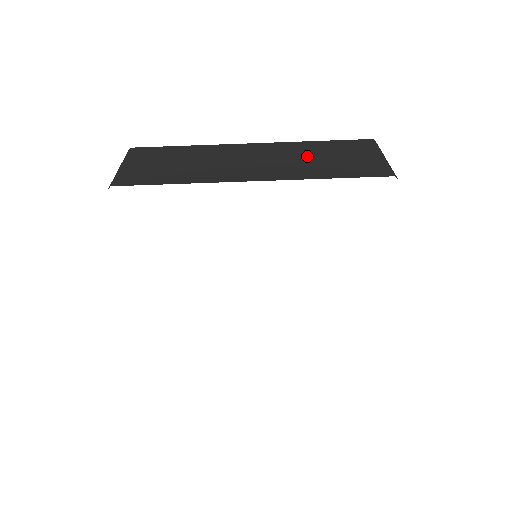
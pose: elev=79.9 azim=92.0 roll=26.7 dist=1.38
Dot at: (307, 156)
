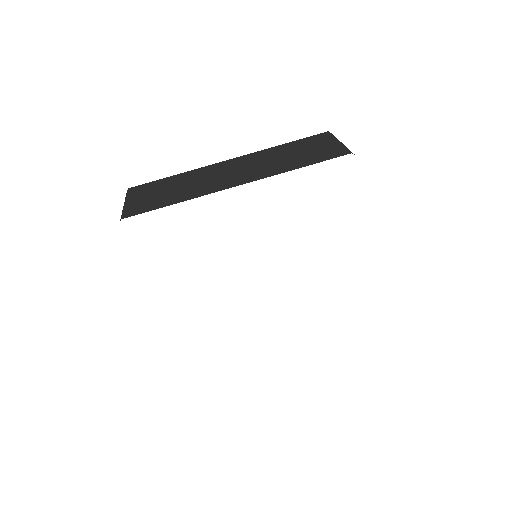
Dot at: (277, 157)
